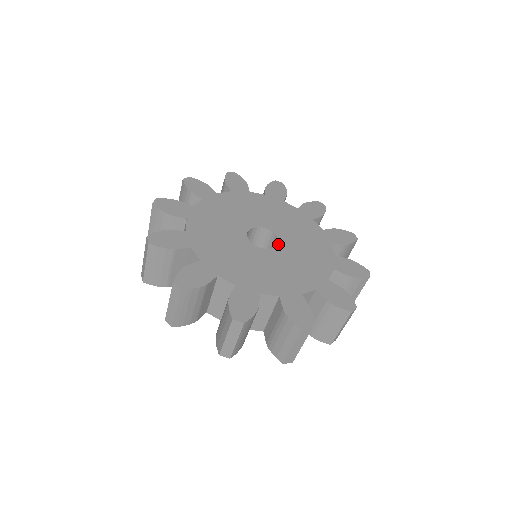
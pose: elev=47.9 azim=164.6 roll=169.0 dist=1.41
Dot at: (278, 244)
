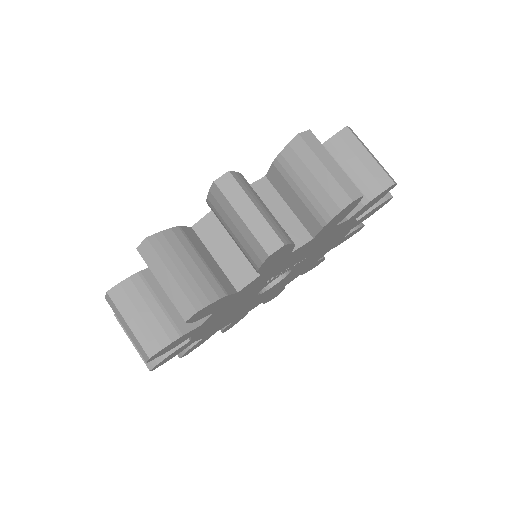
Dot at: occluded
